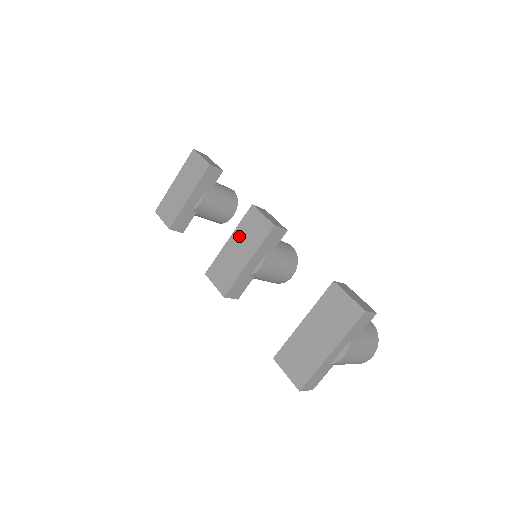
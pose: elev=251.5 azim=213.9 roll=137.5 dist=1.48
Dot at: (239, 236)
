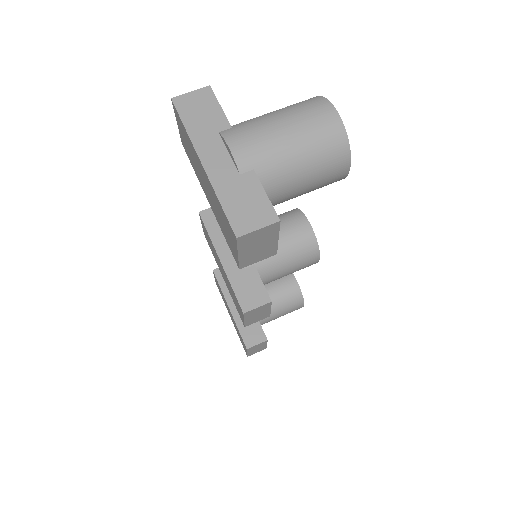
Dot at: (217, 262)
